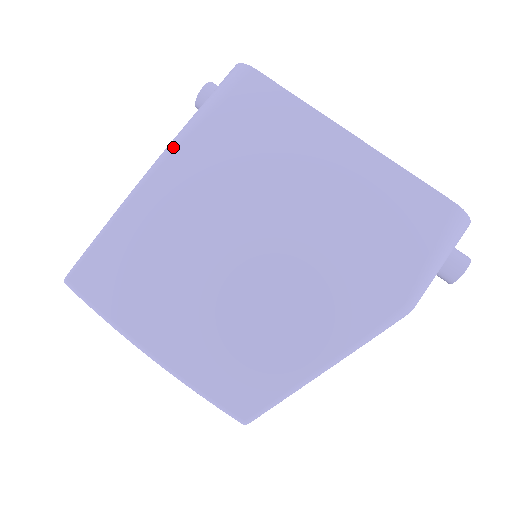
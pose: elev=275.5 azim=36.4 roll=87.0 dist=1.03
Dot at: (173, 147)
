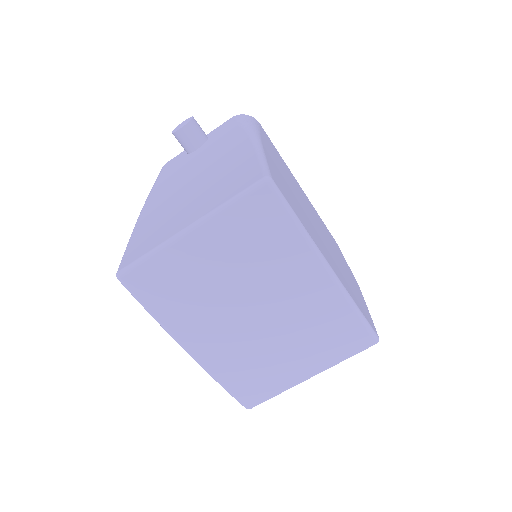
Dot at: (258, 133)
